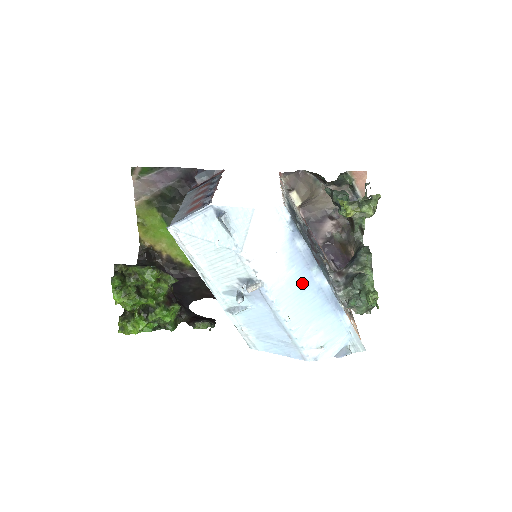
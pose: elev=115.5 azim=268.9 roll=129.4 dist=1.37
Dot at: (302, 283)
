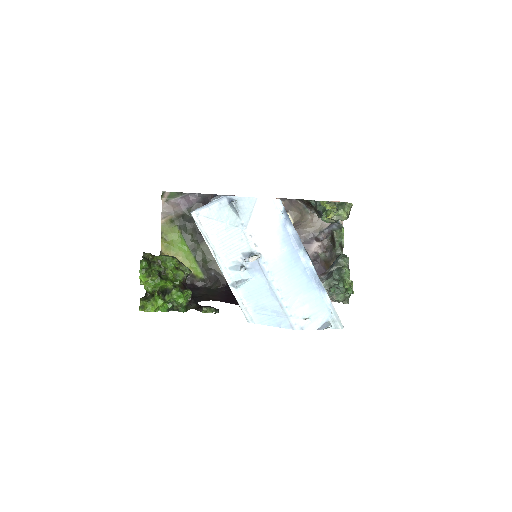
Dot at: (292, 261)
